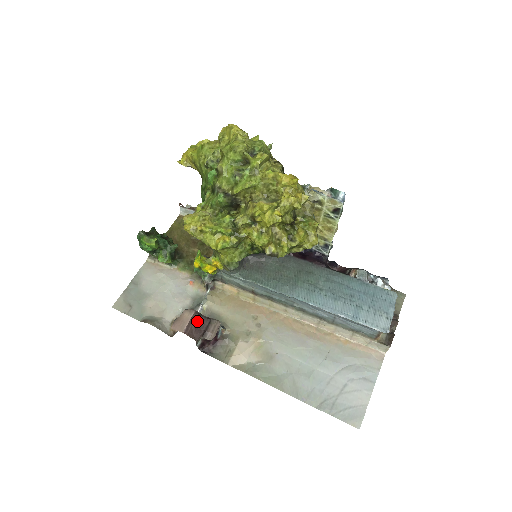
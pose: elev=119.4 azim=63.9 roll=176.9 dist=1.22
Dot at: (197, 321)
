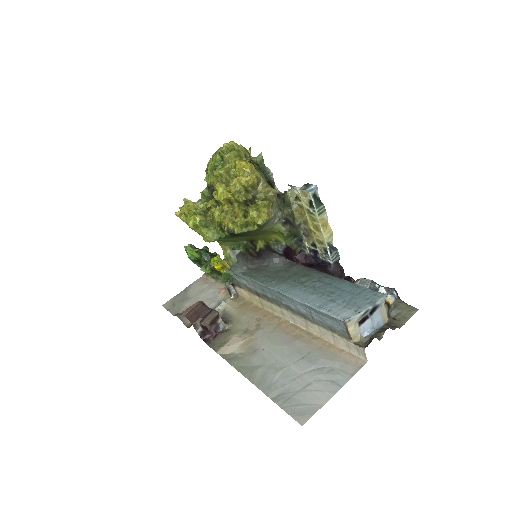
Dot at: (200, 309)
